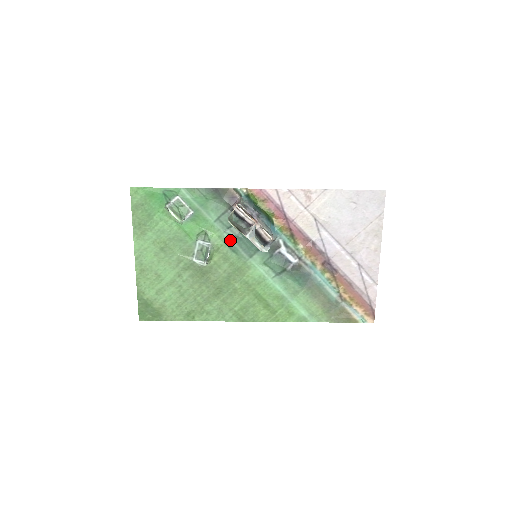
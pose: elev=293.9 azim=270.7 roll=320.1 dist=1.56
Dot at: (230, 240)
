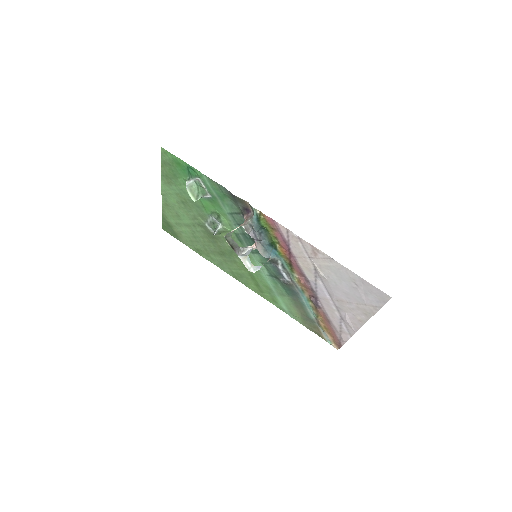
Dot at: (238, 232)
